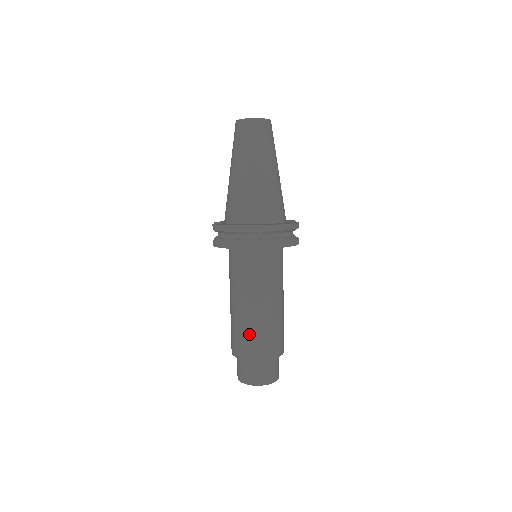
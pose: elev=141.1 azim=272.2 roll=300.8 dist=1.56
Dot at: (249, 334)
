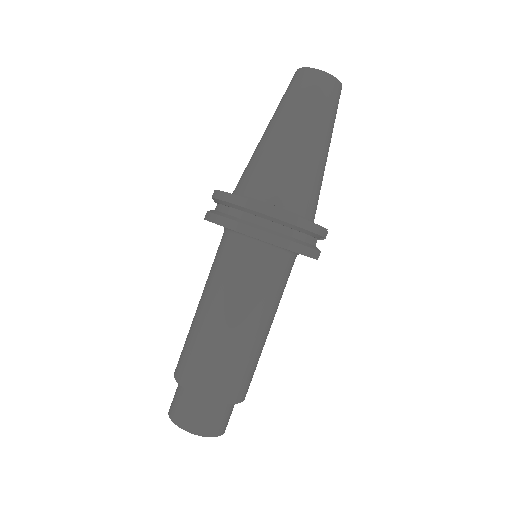
Dot at: (200, 353)
